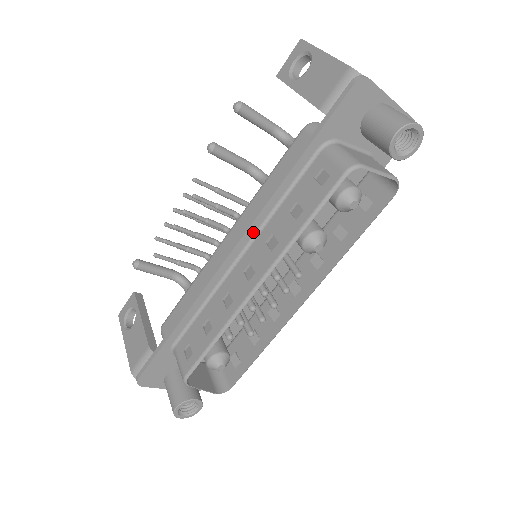
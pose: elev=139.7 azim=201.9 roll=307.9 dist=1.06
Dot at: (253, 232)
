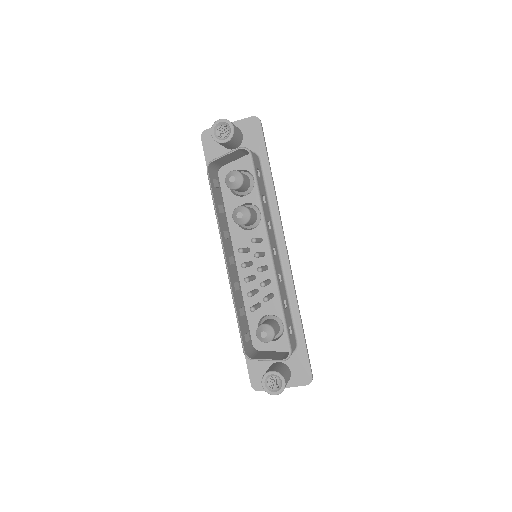
Dot at: occluded
